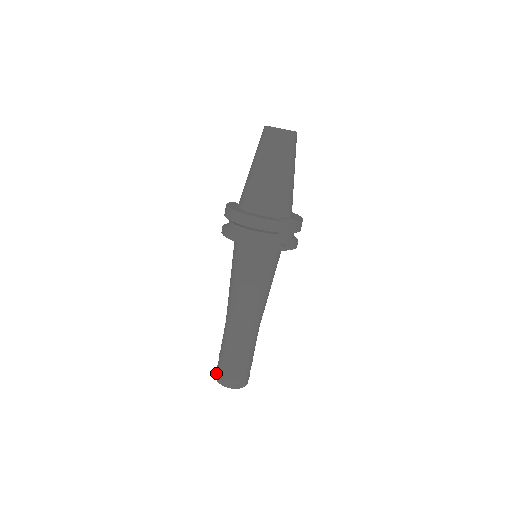
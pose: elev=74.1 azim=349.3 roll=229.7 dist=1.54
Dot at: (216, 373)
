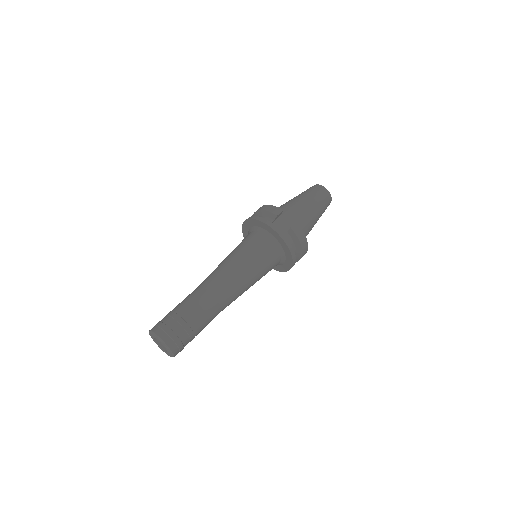
Dot at: occluded
